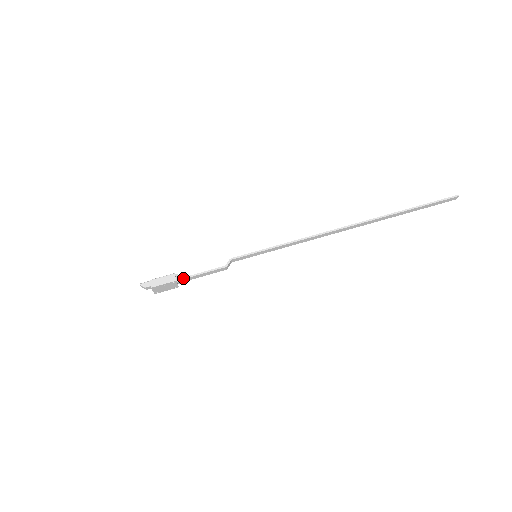
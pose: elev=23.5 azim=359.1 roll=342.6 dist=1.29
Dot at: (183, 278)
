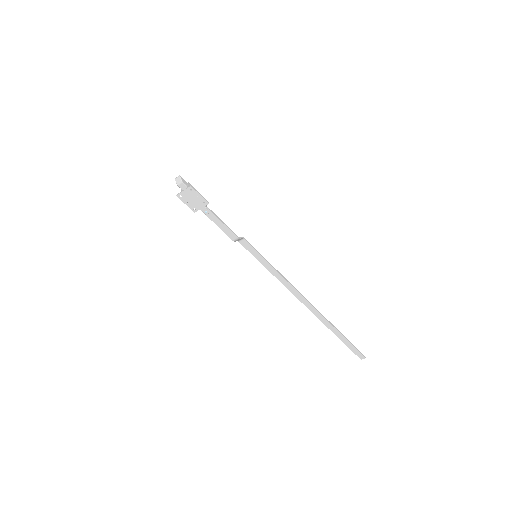
Dot at: occluded
